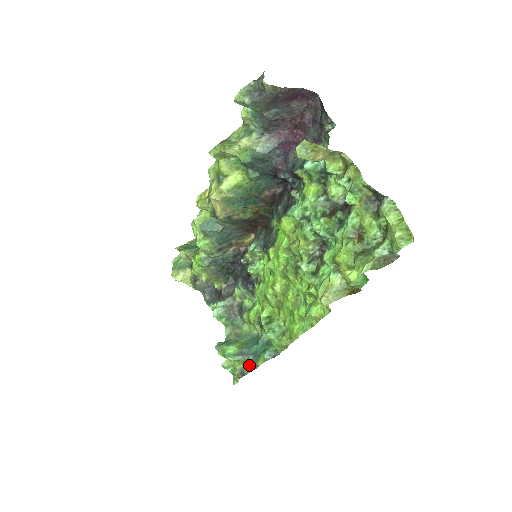
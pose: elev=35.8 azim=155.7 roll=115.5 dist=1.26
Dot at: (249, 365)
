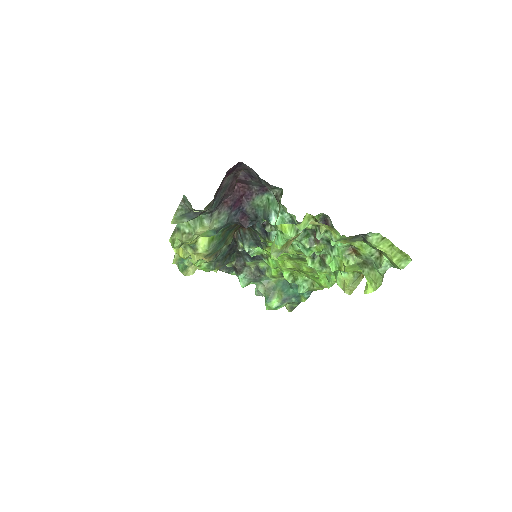
Dot at: (295, 303)
